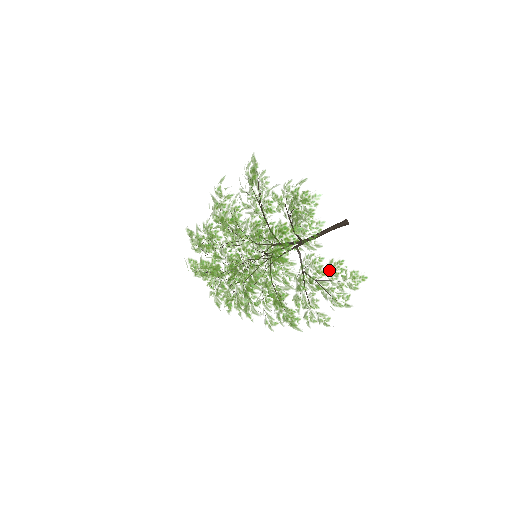
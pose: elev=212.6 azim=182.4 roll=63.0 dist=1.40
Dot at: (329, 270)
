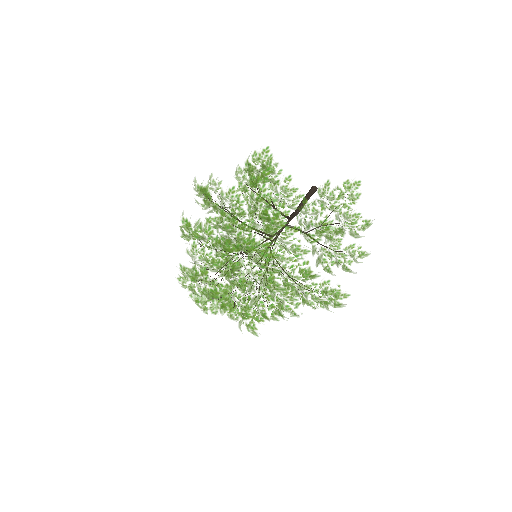
Dot at: (324, 202)
